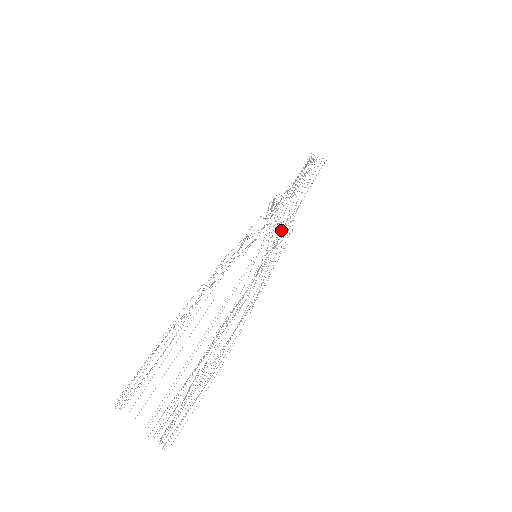
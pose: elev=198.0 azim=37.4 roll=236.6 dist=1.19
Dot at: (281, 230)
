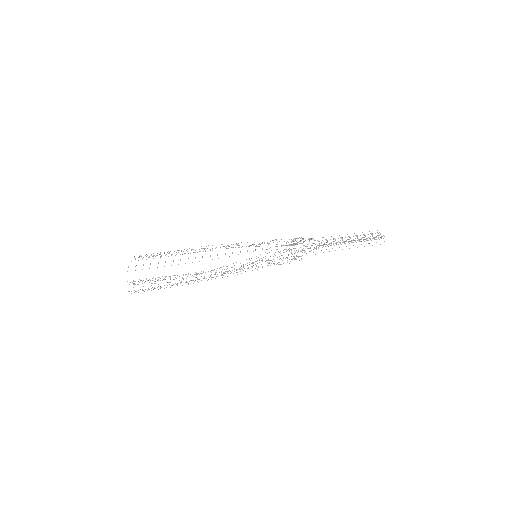
Dot at: occluded
